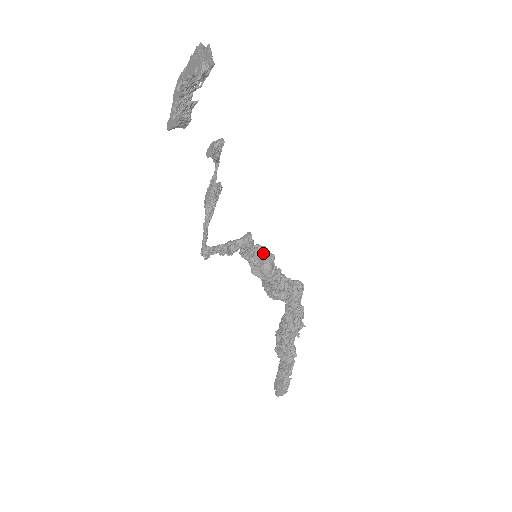
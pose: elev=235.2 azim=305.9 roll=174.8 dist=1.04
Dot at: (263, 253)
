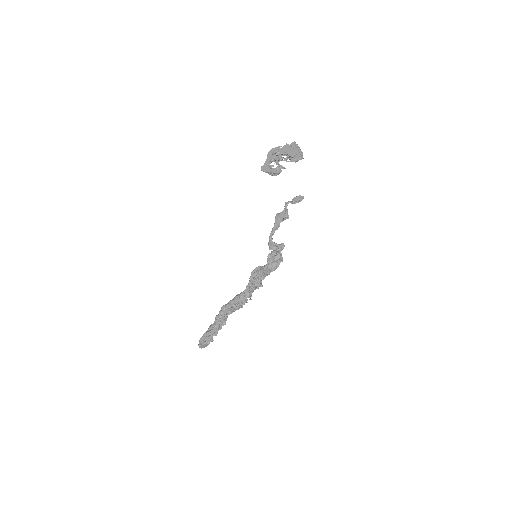
Dot at: (281, 257)
